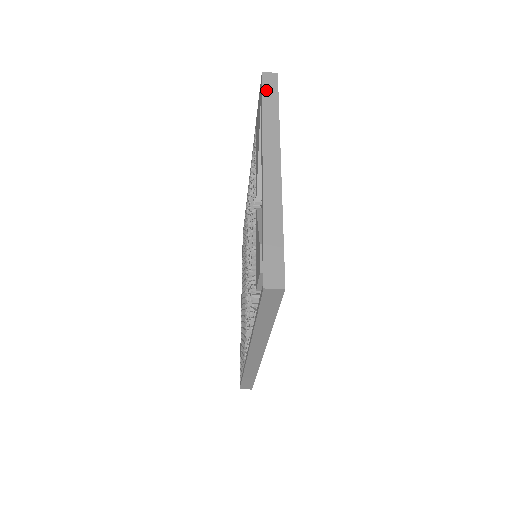
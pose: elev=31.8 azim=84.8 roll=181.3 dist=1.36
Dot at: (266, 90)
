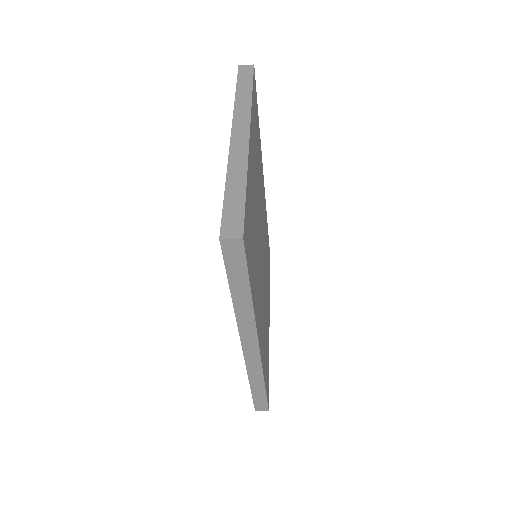
Dot at: (241, 78)
